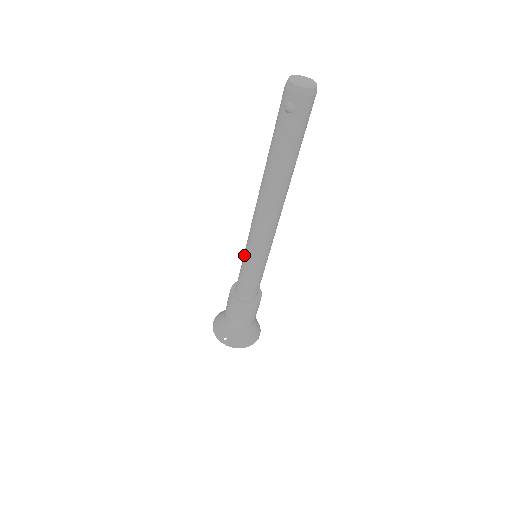
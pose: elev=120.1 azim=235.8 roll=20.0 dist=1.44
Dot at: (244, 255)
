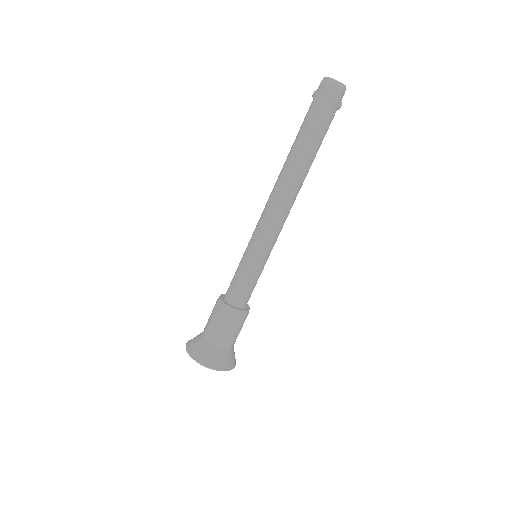
Dot at: occluded
